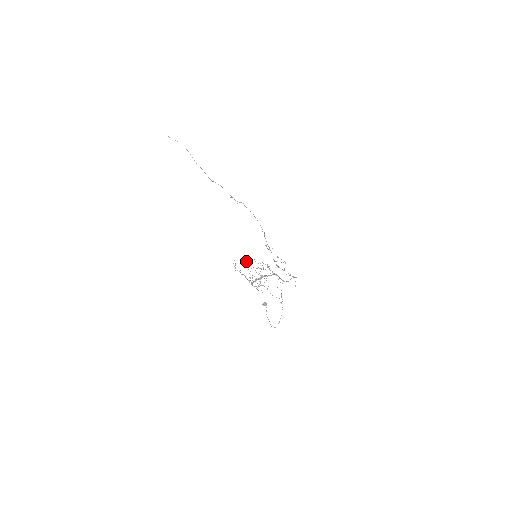
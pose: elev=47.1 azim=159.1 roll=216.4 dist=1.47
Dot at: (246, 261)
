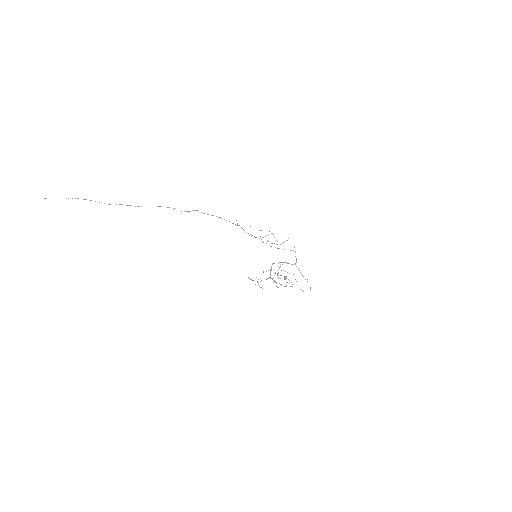
Dot at: occluded
